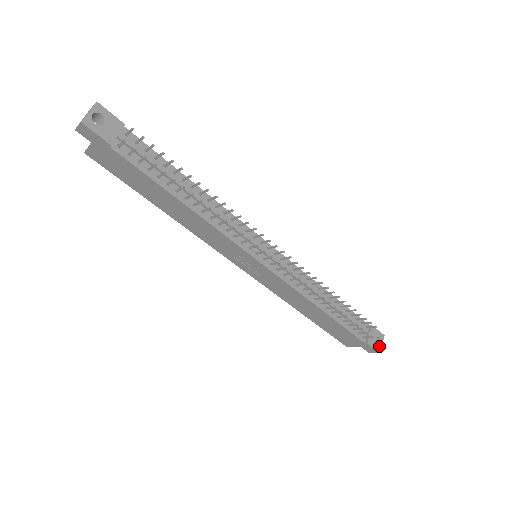
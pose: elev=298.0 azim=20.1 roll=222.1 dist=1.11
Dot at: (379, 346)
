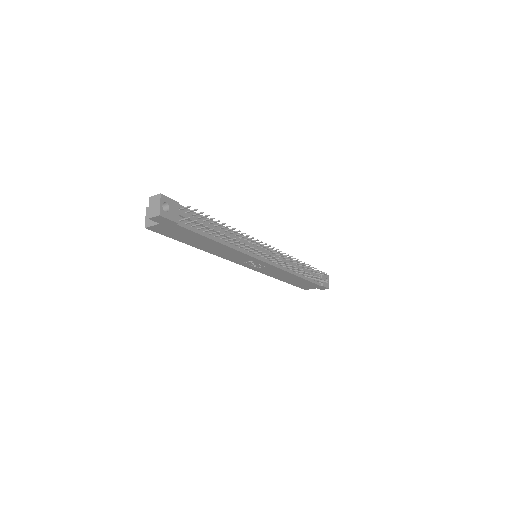
Dot at: (328, 284)
